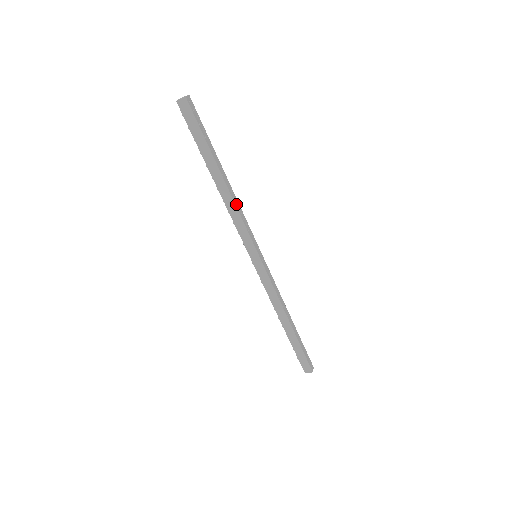
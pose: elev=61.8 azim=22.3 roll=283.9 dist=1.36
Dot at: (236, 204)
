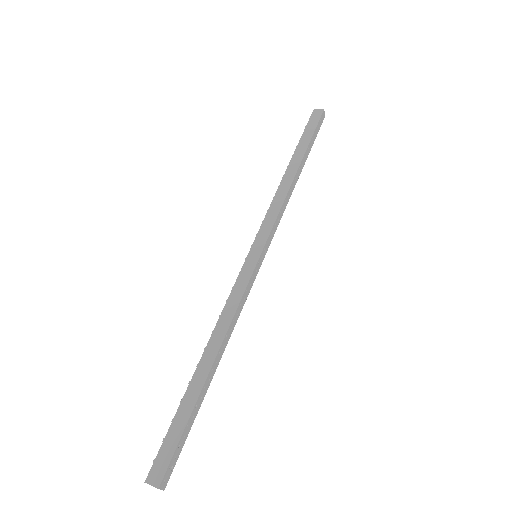
Dot at: (287, 196)
